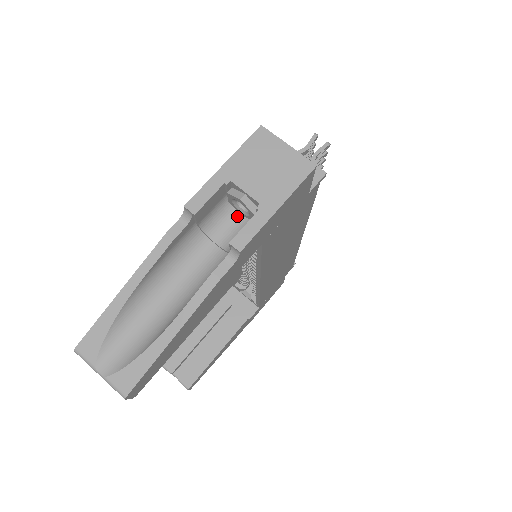
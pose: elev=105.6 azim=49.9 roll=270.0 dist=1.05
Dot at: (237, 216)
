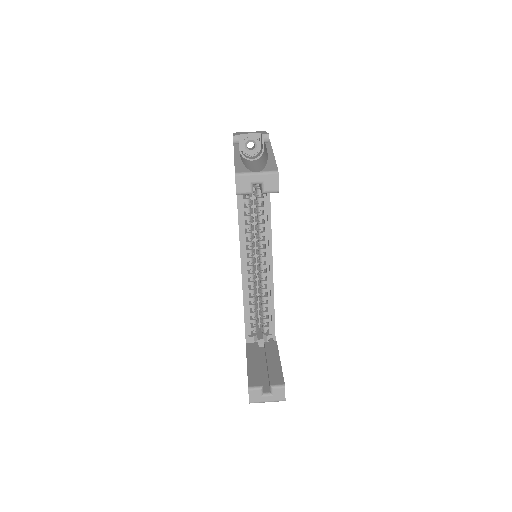
Dot at: (250, 157)
